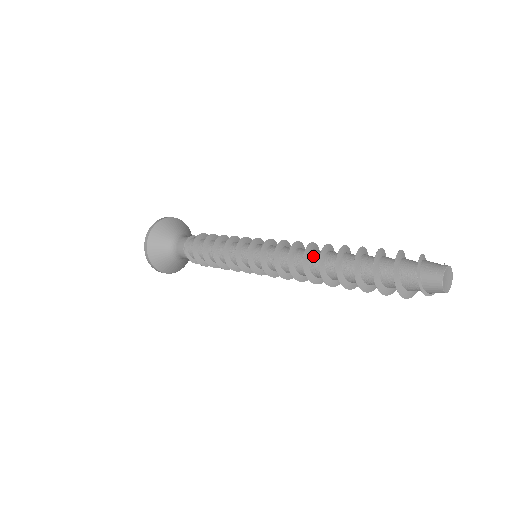
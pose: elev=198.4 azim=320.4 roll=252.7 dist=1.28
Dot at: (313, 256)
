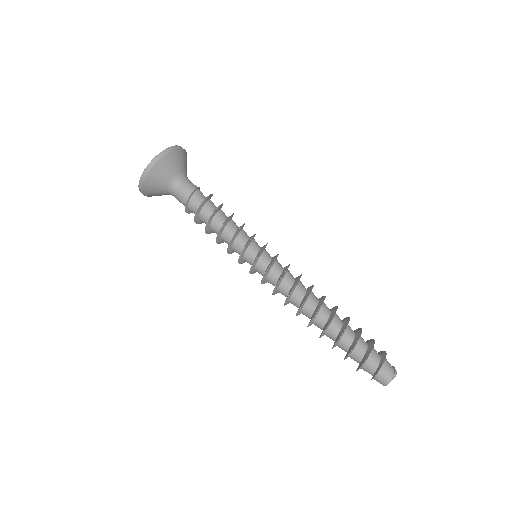
Dot at: (309, 303)
